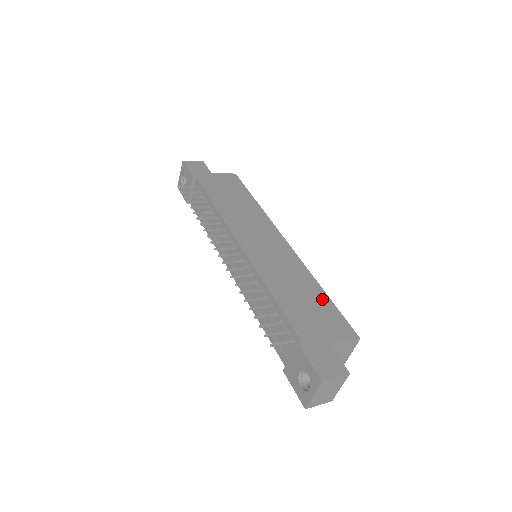
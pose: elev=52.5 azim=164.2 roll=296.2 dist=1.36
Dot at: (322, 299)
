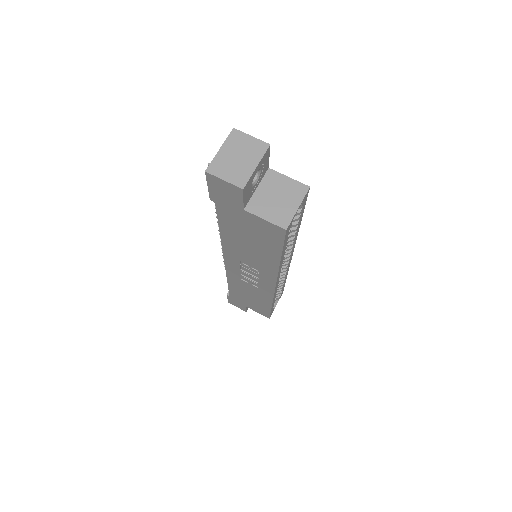
Dot at: occluded
